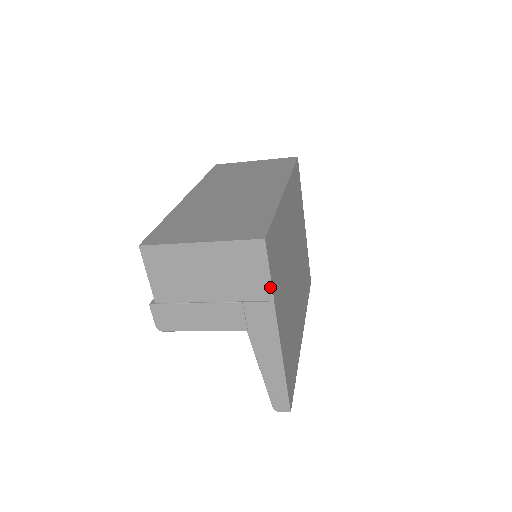
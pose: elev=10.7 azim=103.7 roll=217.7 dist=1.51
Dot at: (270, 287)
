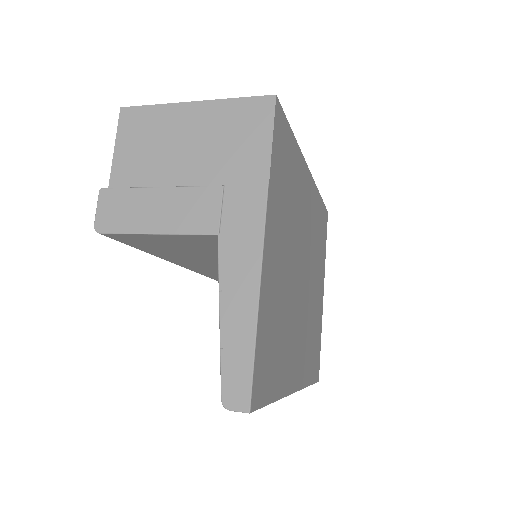
Dot at: (268, 163)
